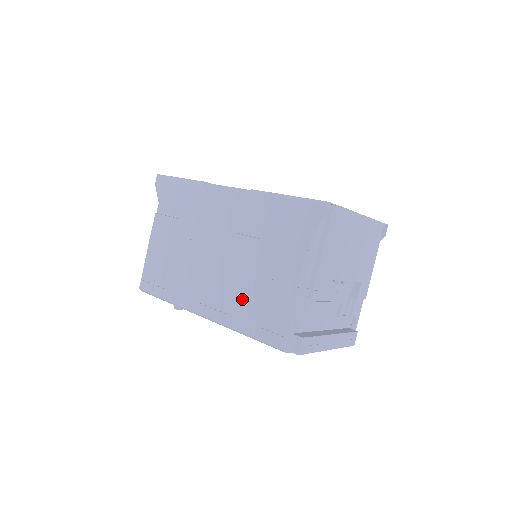
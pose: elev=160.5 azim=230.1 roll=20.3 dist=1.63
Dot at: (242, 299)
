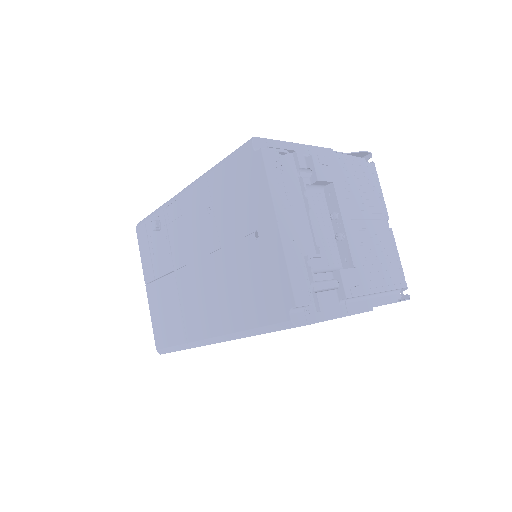
Dot at: occluded
